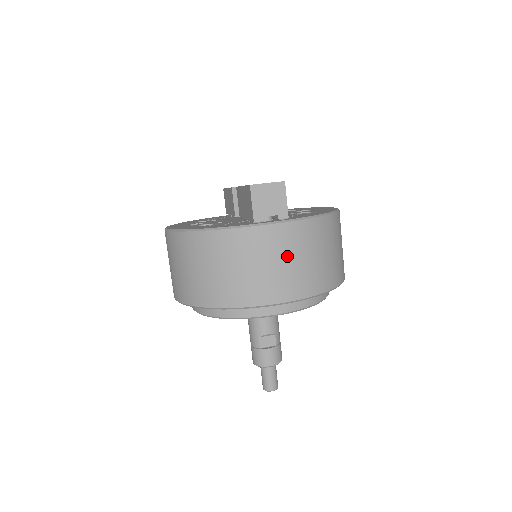
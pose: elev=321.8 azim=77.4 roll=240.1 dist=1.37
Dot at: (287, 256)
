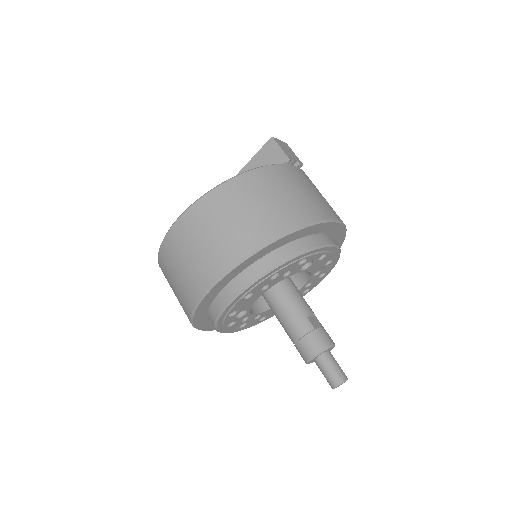
Dot at: (318, 191)
